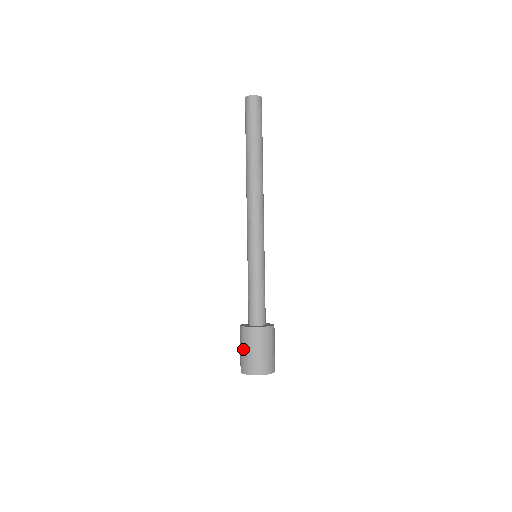
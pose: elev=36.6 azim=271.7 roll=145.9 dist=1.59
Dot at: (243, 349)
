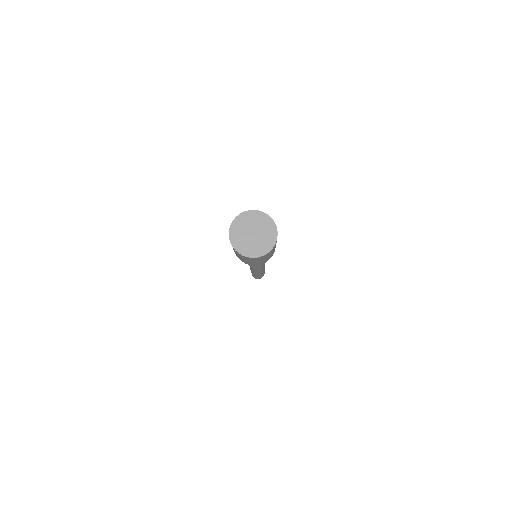
Dot at: occluded
